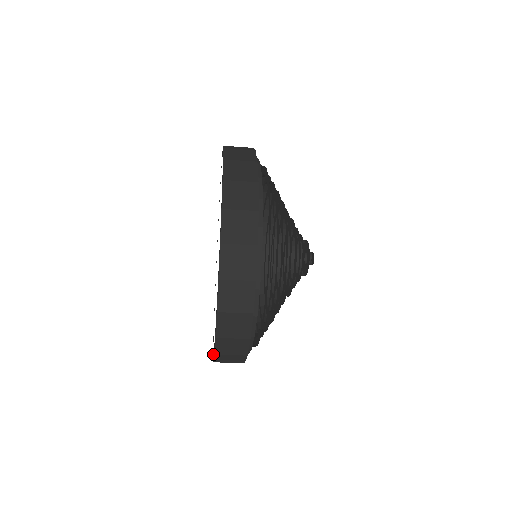
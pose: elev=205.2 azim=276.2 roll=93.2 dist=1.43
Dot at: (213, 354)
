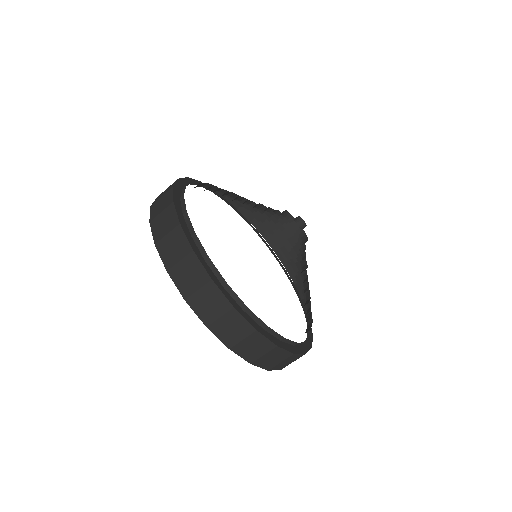
Dot at: occluded
